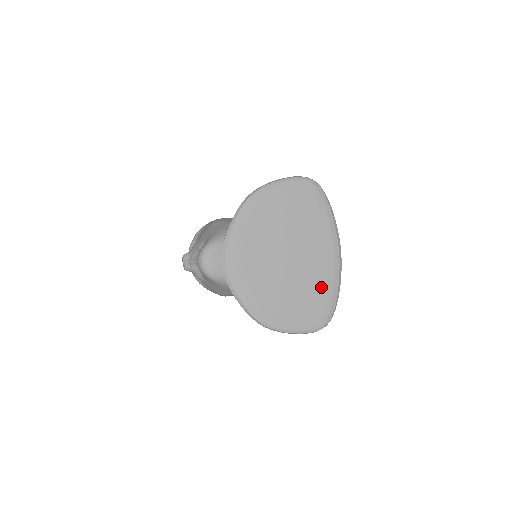
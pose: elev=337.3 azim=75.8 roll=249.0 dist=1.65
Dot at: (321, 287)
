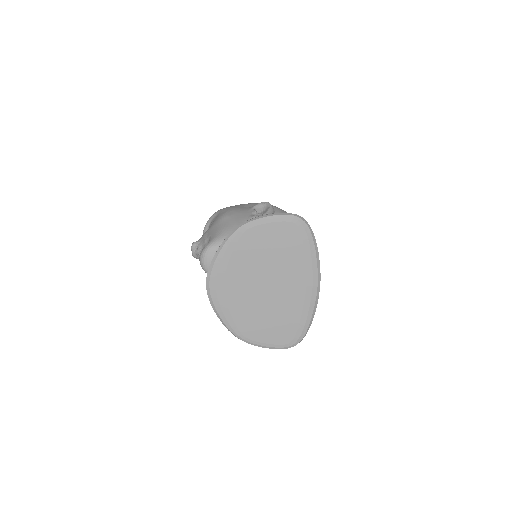
Dot at: (295, 314)
